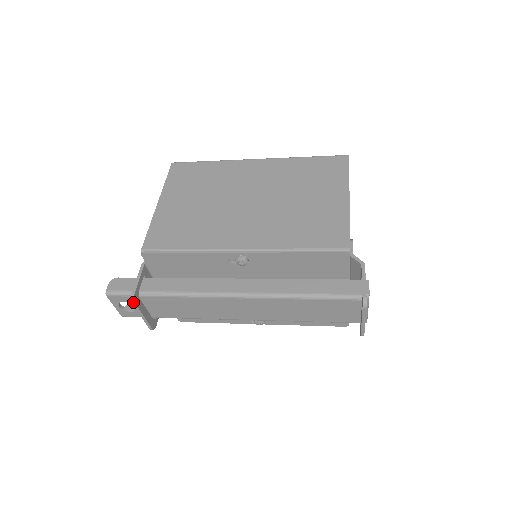
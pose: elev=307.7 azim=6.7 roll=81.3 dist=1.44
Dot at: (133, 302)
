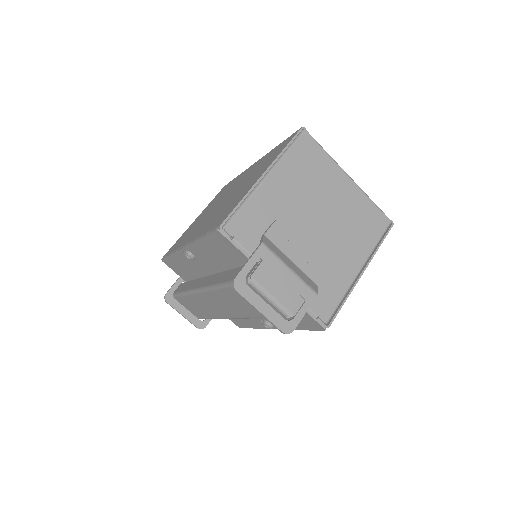
Dot at: (166, 301)
